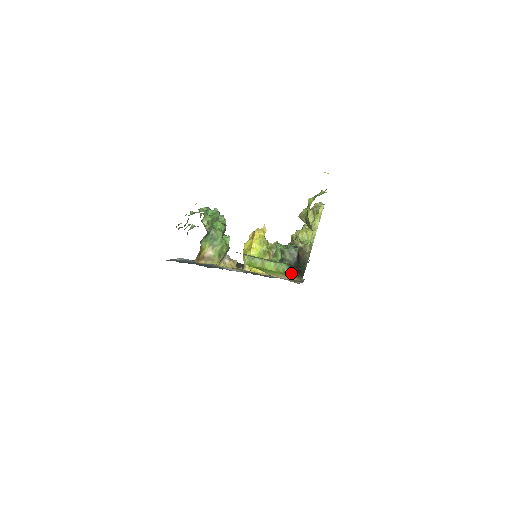
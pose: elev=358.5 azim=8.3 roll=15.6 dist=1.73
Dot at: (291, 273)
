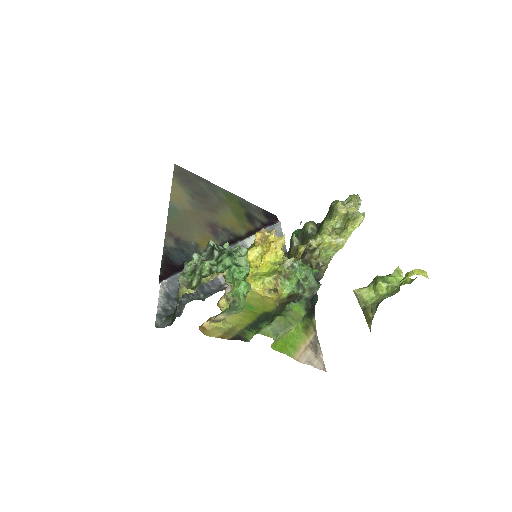
Dot at: (306, 317)
